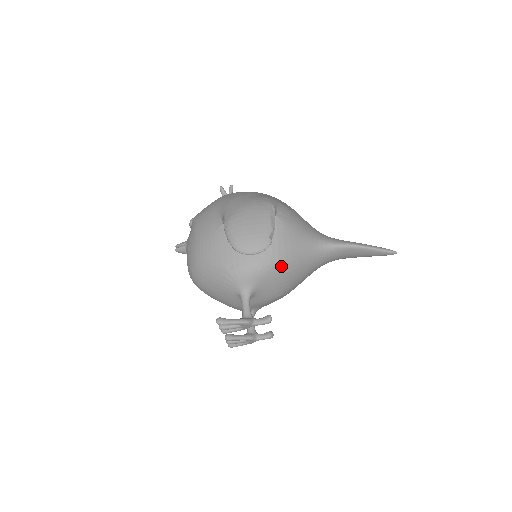
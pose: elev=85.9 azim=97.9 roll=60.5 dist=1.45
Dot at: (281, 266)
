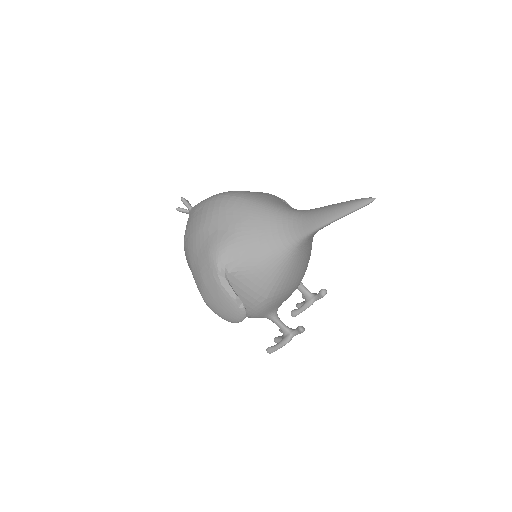
Dot at: (273, 297)
